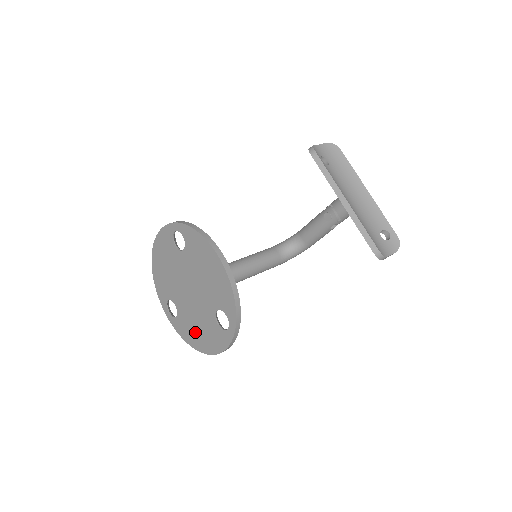
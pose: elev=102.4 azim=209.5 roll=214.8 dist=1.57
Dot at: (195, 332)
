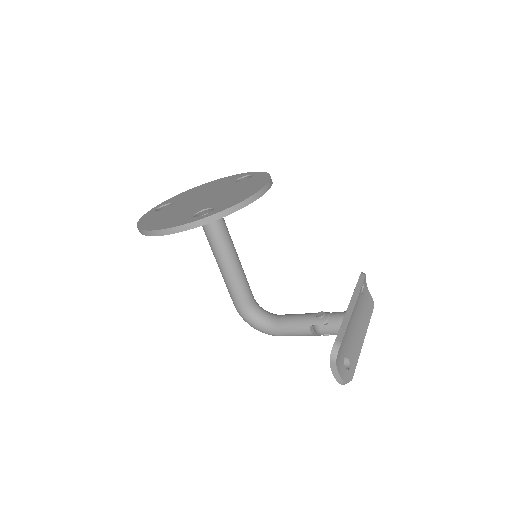
Dot at: (160, 218)
